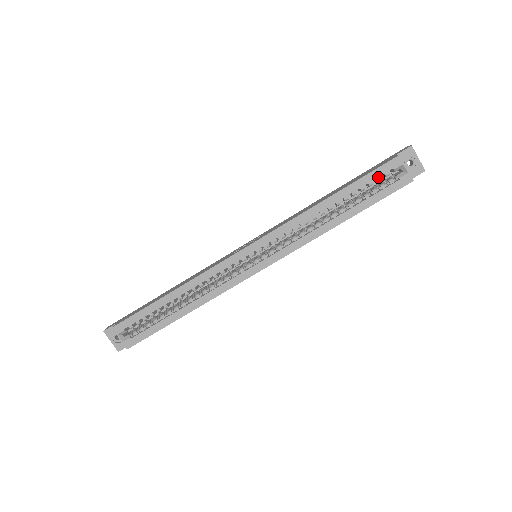
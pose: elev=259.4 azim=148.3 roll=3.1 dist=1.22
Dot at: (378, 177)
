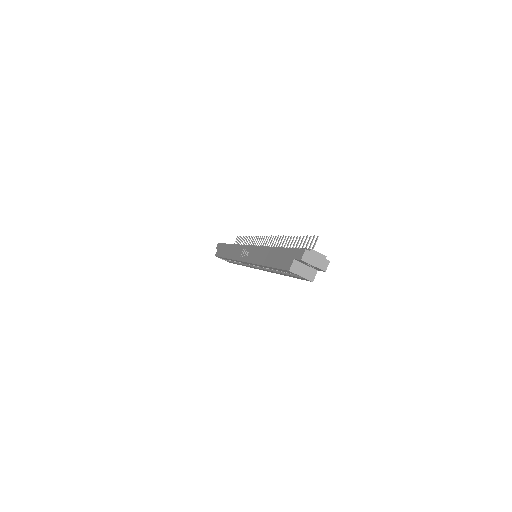
Dot at: occluded
